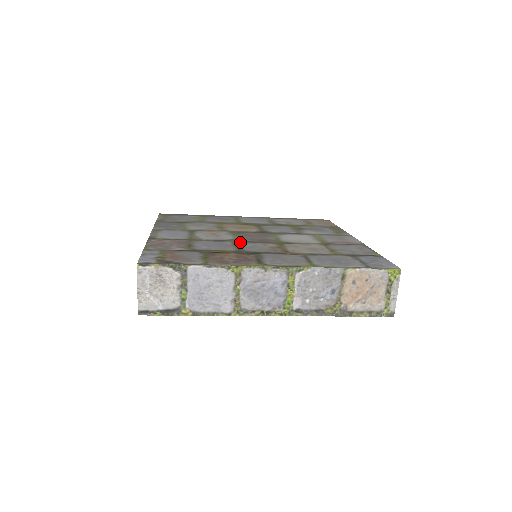
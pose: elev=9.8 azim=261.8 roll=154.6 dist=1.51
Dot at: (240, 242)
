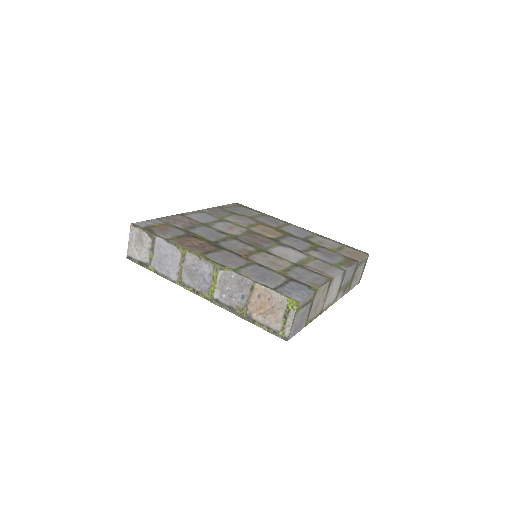
Dot at: (232, 238)
